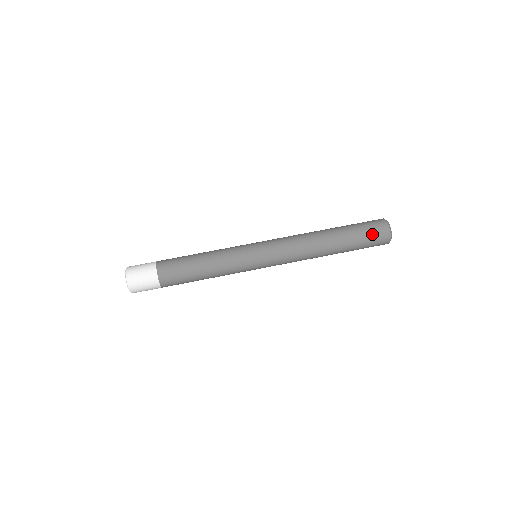
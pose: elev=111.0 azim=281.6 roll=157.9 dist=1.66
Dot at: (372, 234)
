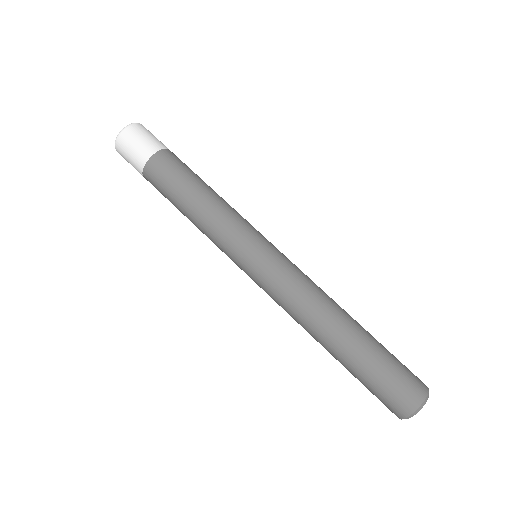
Dot at: (390, 388)
